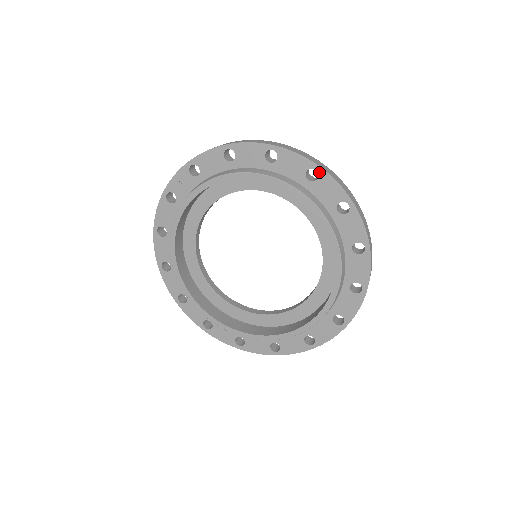
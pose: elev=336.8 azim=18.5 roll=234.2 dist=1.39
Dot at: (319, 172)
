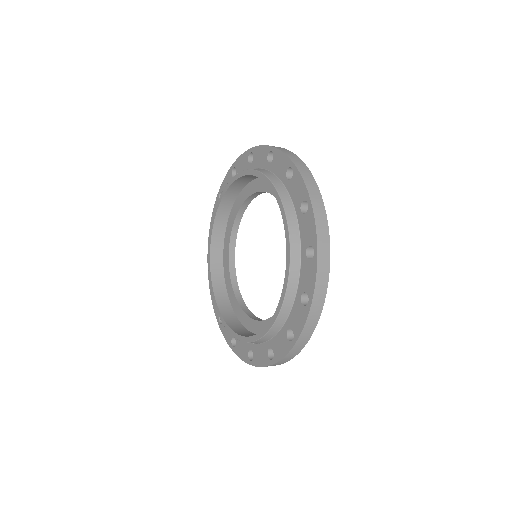
Dot at: (234, 166)
